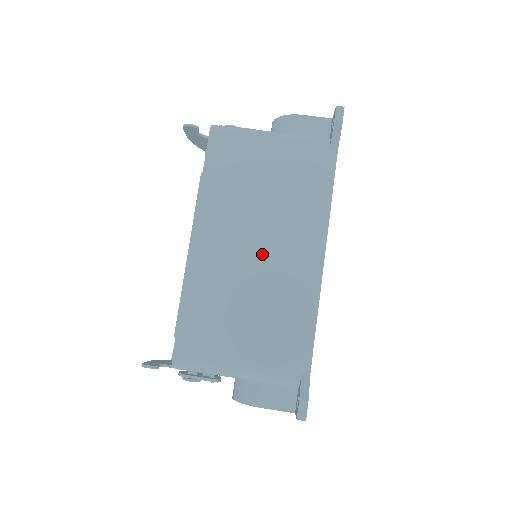
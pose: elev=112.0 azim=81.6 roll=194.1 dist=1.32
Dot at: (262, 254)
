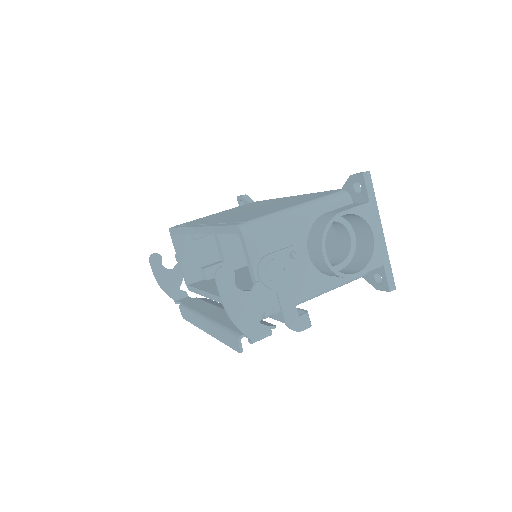
Dot at: occluded
